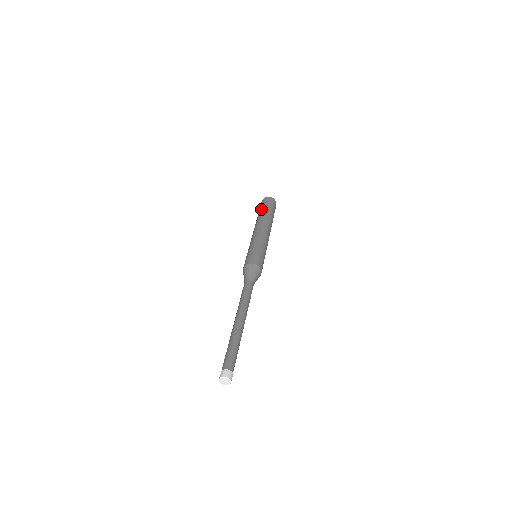
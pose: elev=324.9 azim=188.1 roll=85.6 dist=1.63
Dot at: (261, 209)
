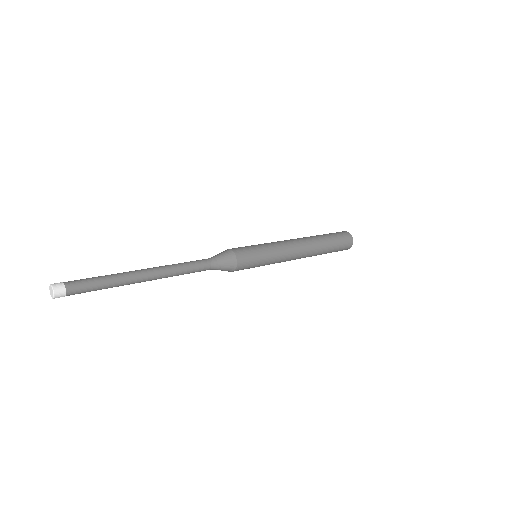
Dot at: occluded
